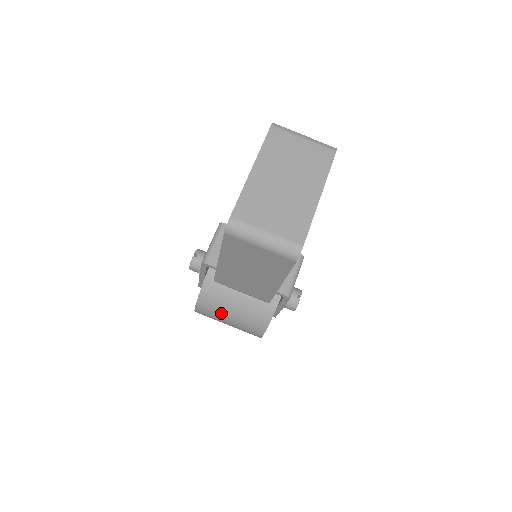
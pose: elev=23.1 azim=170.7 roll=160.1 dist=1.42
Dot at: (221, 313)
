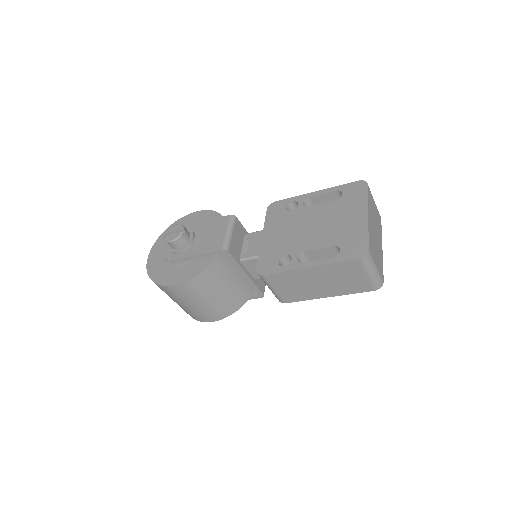
Dot at: (201, 295)
